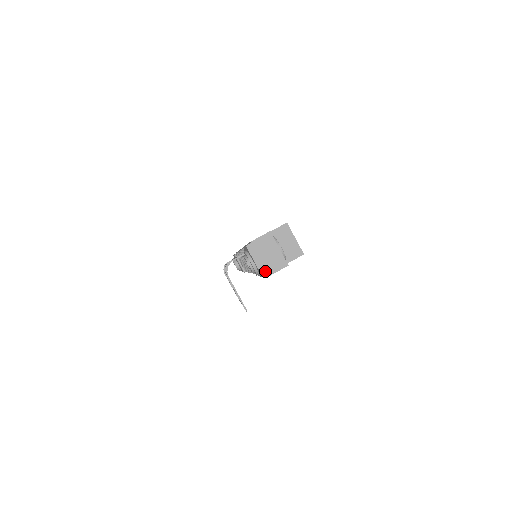
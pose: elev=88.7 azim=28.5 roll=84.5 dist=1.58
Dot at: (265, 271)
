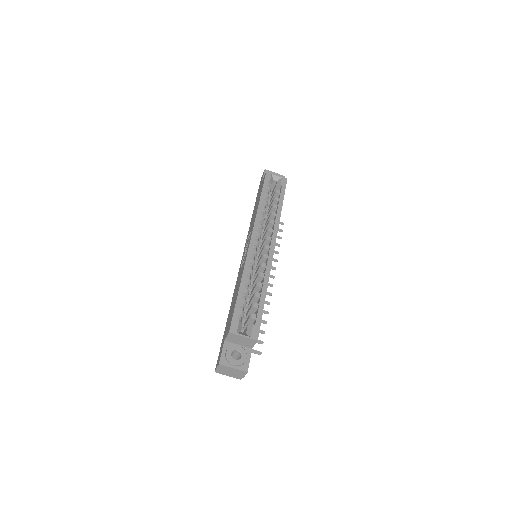
Dot at: (238, 377)
